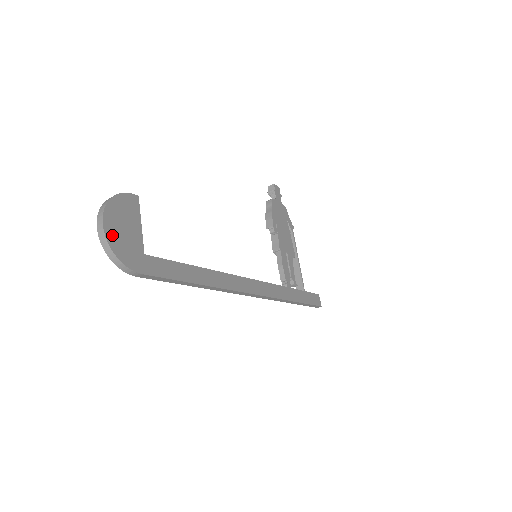
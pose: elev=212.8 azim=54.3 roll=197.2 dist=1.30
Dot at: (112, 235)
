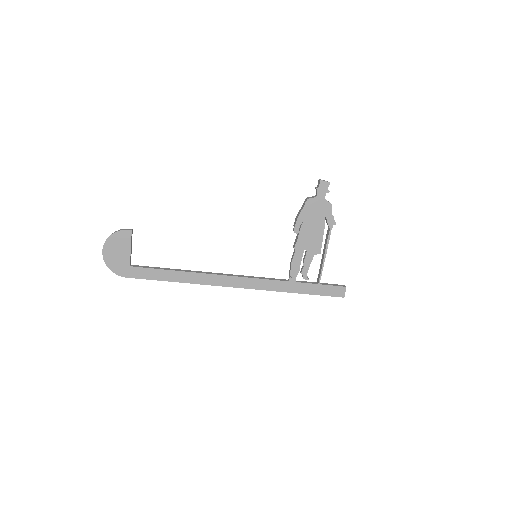
Dot at: (108, 257)
